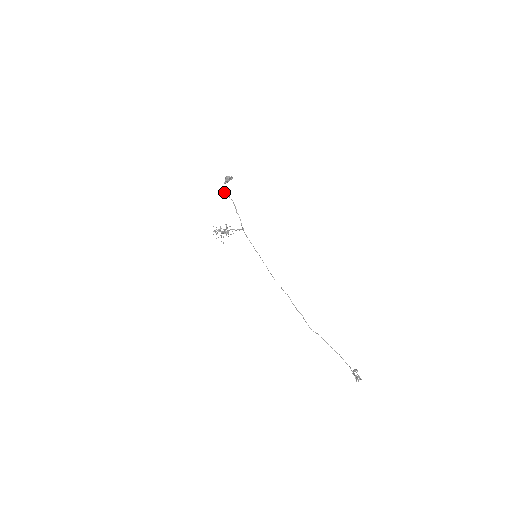
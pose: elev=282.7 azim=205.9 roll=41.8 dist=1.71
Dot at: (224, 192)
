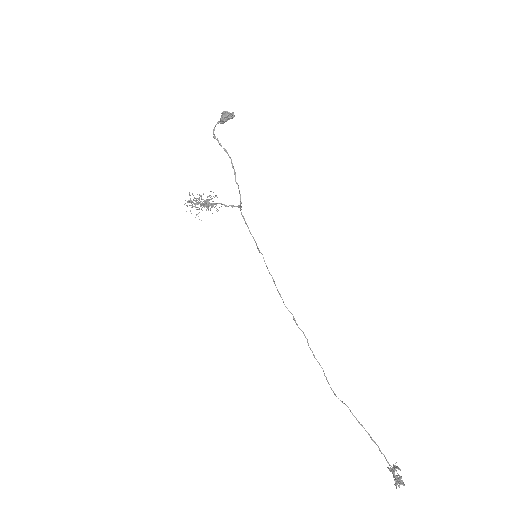
Dot at: (216, 139)
